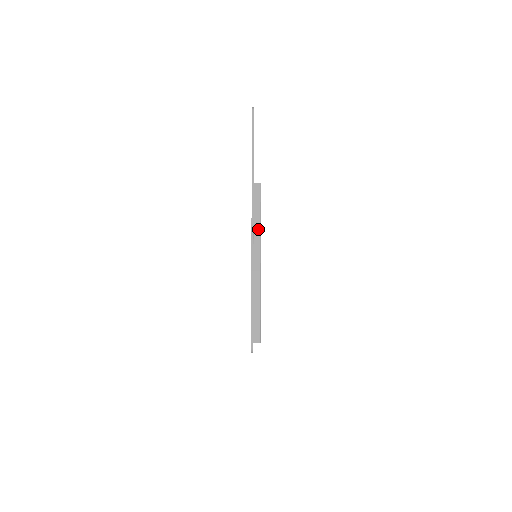
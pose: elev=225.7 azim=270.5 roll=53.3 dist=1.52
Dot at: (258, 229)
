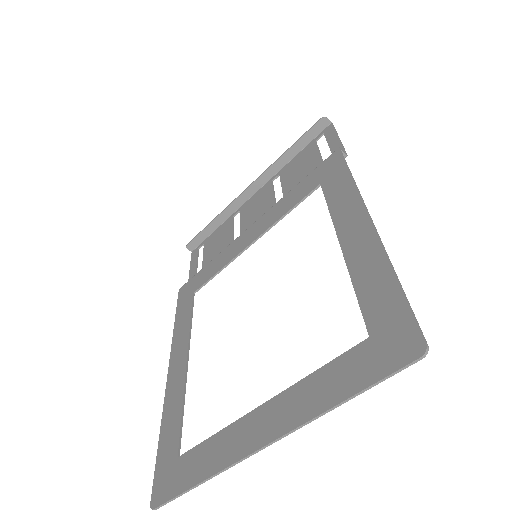
Dot at: occluded
